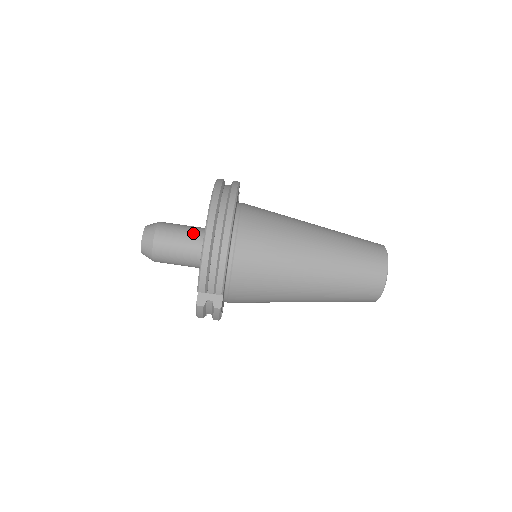
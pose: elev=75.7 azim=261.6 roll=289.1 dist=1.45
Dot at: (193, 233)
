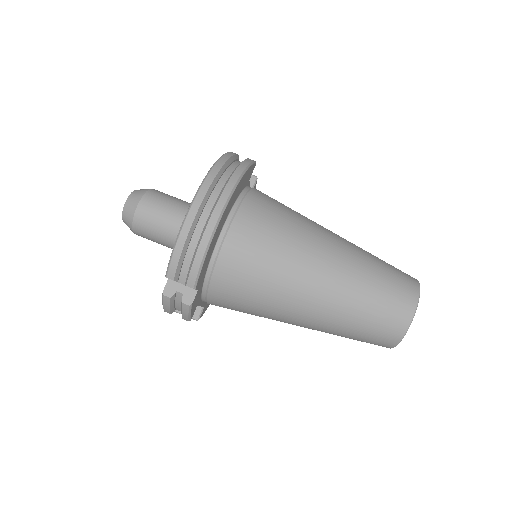
Dot at: (186, 209)
